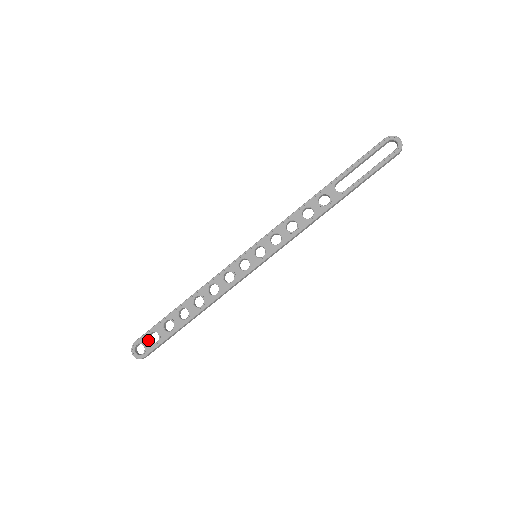
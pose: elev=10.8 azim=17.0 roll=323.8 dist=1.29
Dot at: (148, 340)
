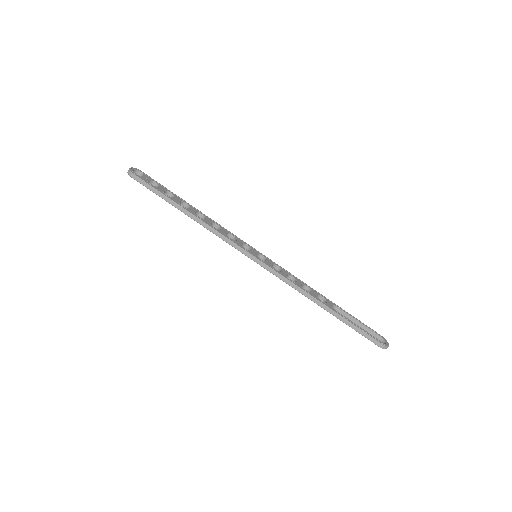
Dot at: (149, 179)
